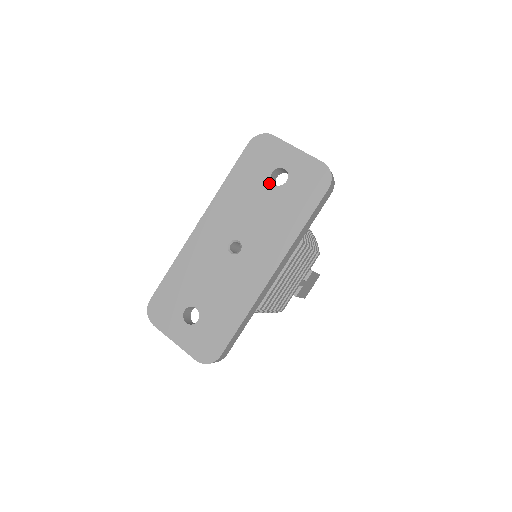
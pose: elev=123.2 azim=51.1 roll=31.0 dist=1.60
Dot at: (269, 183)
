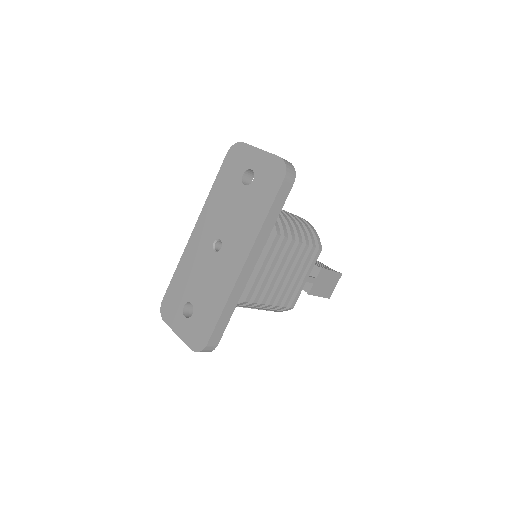
Dot at: (241, 185)
